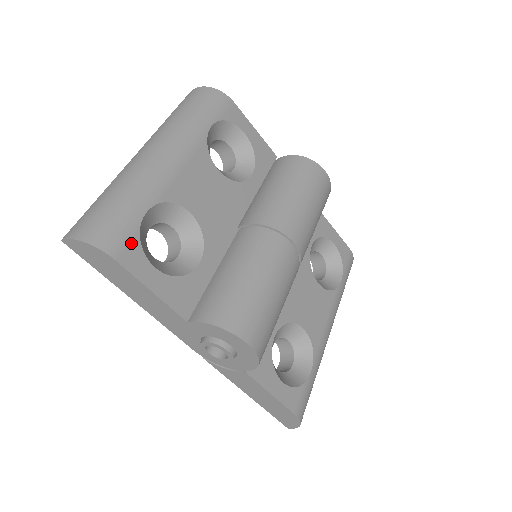
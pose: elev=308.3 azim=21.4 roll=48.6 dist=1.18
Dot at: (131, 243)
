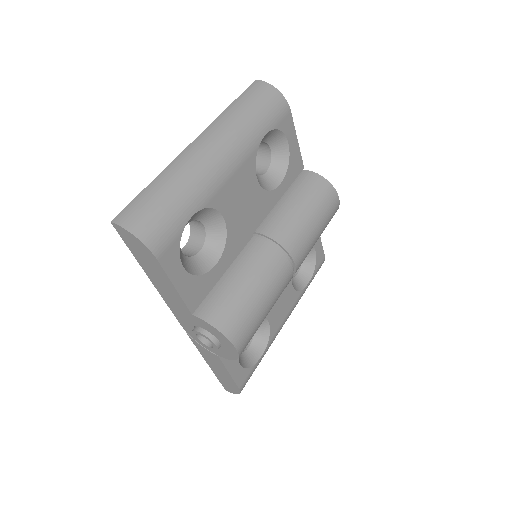
Dot at: (173, 244)
